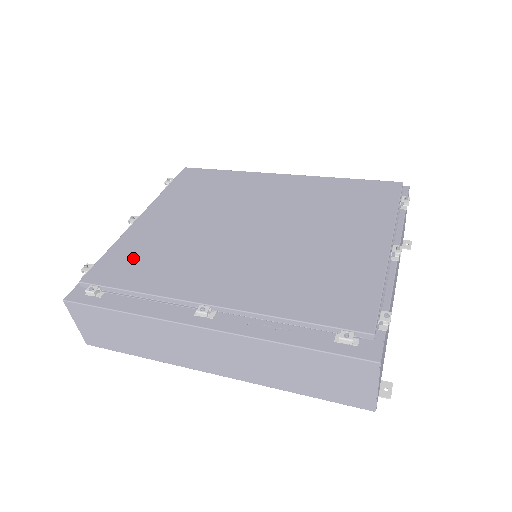
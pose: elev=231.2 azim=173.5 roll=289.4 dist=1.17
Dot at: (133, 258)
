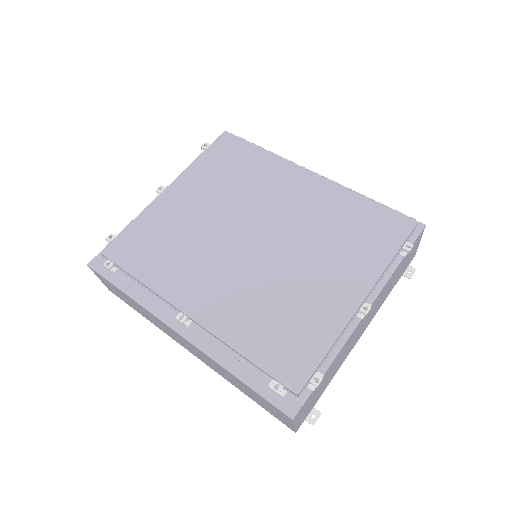
Dot at: (147, 240)
